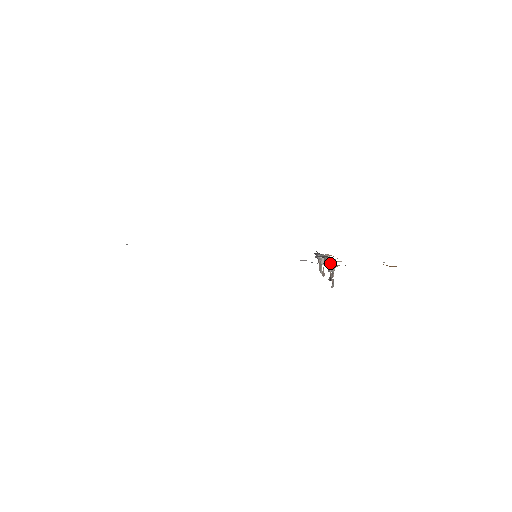
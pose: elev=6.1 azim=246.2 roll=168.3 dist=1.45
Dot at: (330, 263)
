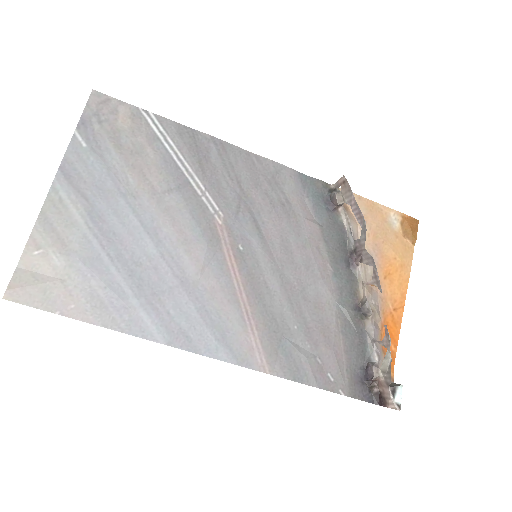
Dot at: (364, 284)
